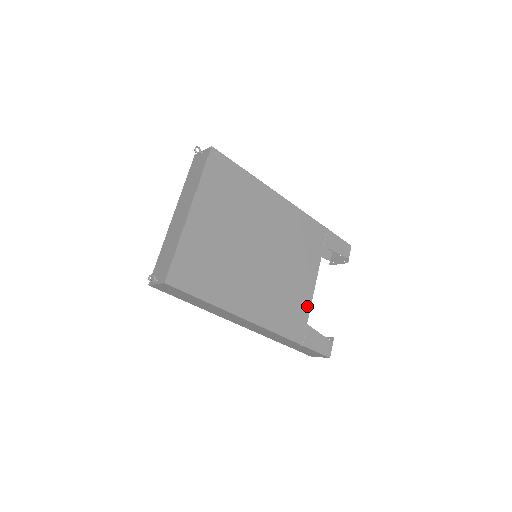
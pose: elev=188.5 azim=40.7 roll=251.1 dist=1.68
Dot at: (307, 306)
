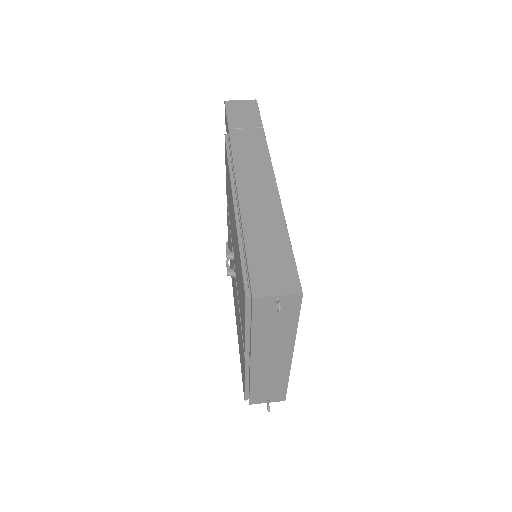
Dot at: occluded
